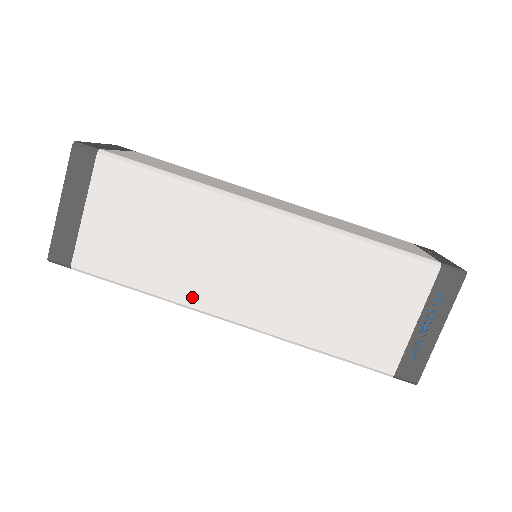
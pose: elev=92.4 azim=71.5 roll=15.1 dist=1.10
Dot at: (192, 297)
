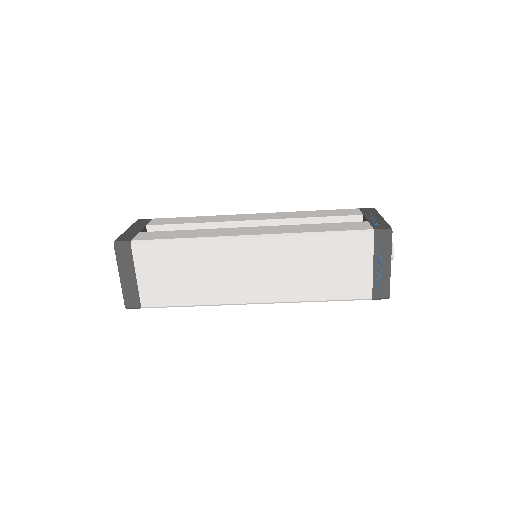
Dot at: occluded
